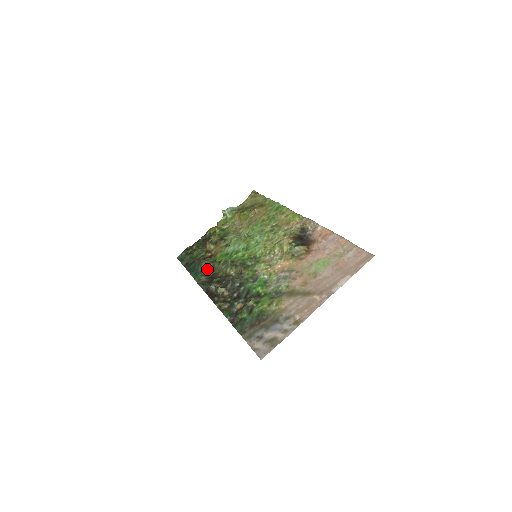
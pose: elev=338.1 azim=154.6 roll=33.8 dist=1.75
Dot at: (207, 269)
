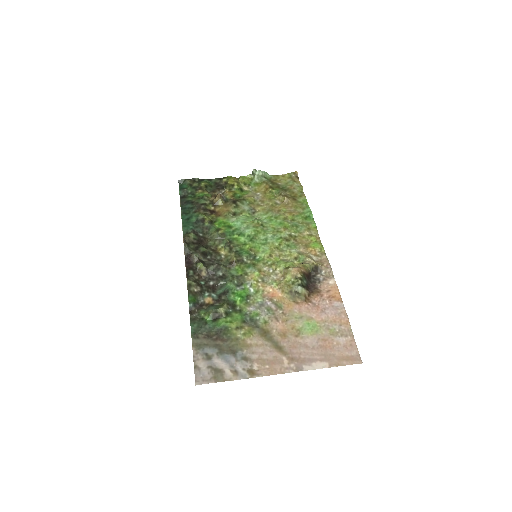
Dot at: (201, 226)
